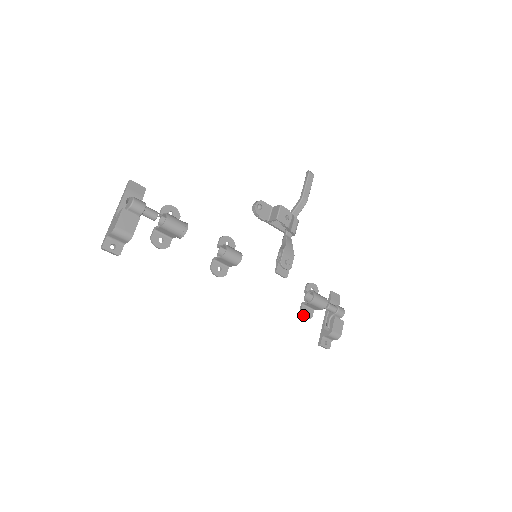
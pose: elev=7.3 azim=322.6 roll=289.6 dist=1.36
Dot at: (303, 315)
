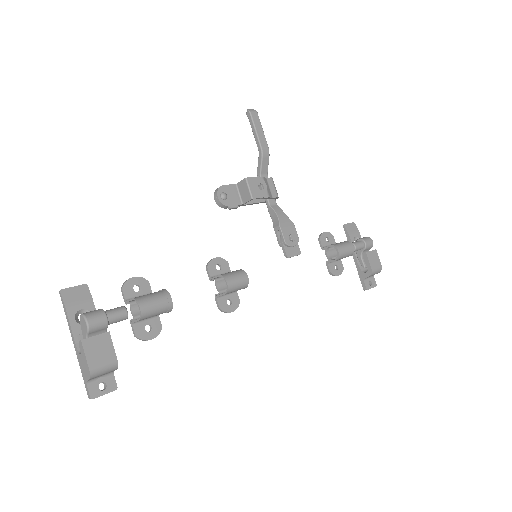
Dot at: (335, 274)
